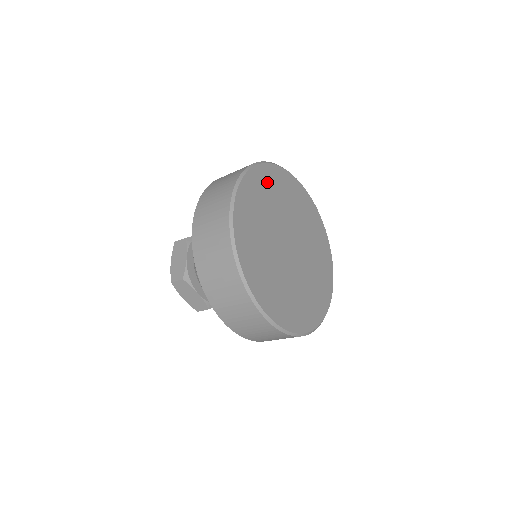
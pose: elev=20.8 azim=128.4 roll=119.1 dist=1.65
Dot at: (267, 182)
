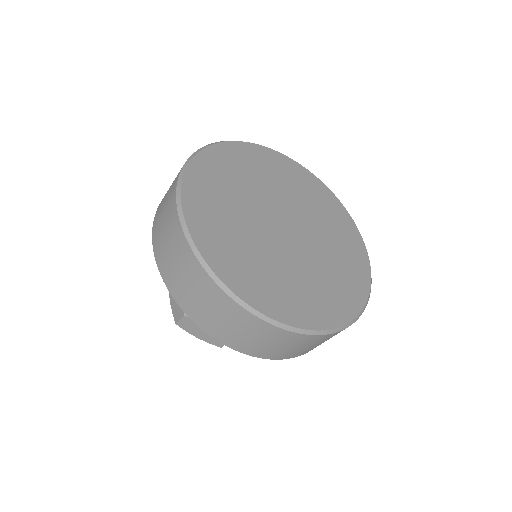
Dot at: (227, 162)
